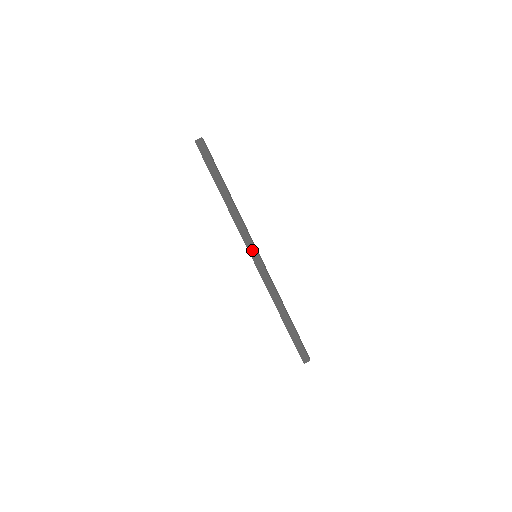
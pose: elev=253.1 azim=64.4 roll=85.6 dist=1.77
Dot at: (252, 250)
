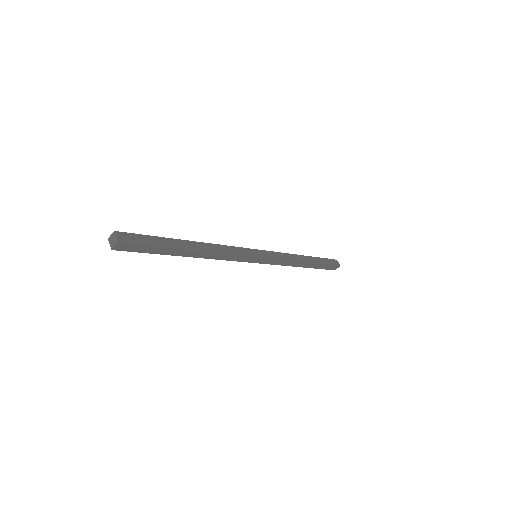
Dot at: (251, 260)
